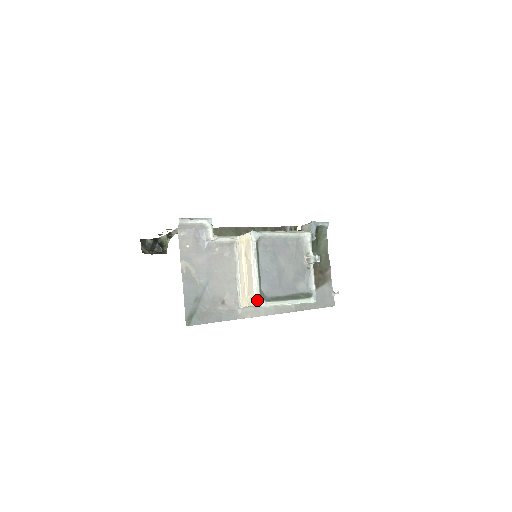
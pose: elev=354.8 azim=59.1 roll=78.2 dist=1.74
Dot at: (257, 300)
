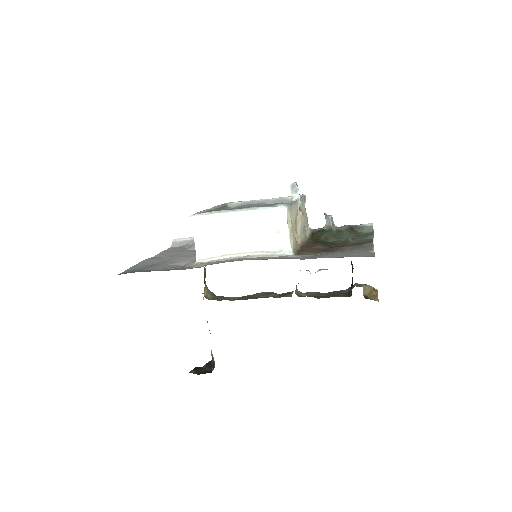
Dot at: occluded
